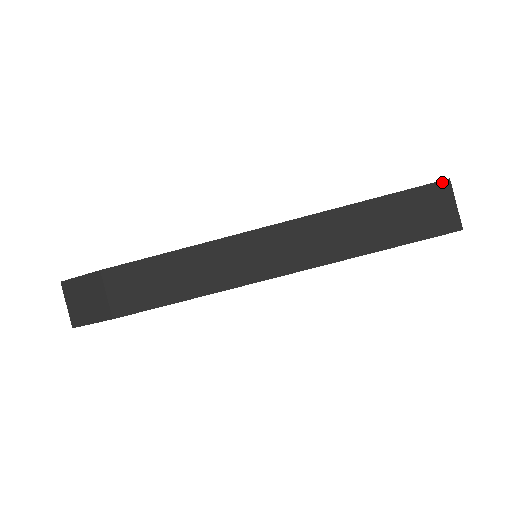
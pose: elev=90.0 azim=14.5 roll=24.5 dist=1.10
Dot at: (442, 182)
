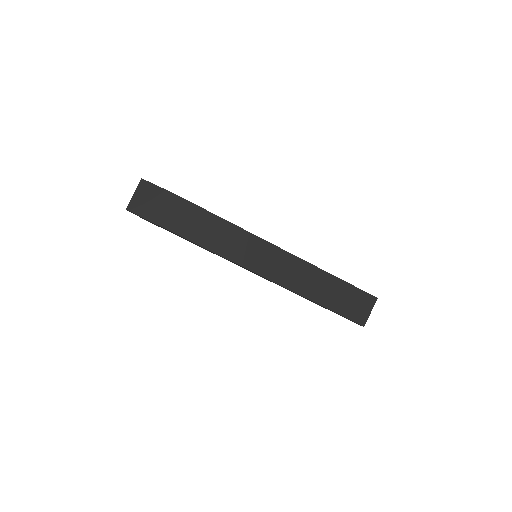
Dot at: (373, 297)
